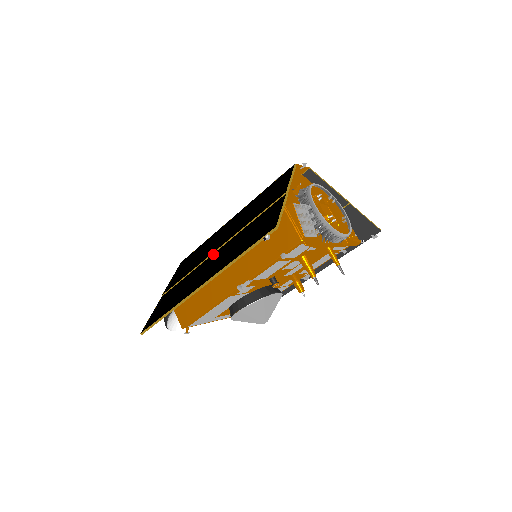
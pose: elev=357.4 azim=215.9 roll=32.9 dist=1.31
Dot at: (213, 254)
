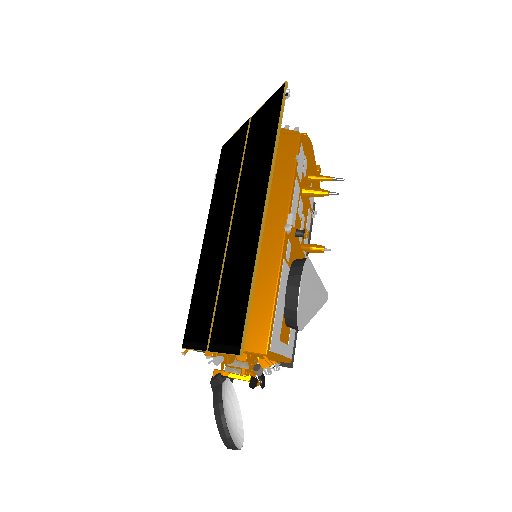
Dot at: (230, 231)
